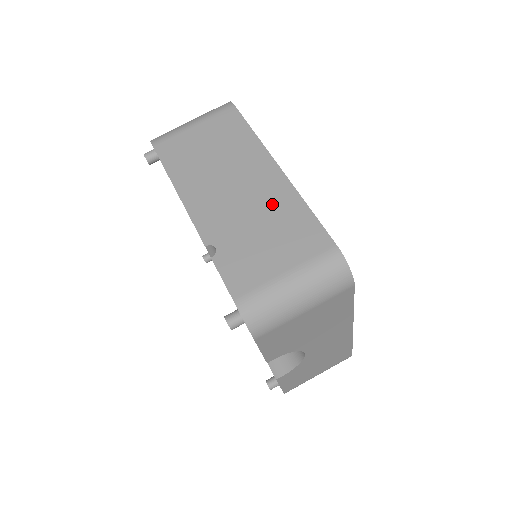
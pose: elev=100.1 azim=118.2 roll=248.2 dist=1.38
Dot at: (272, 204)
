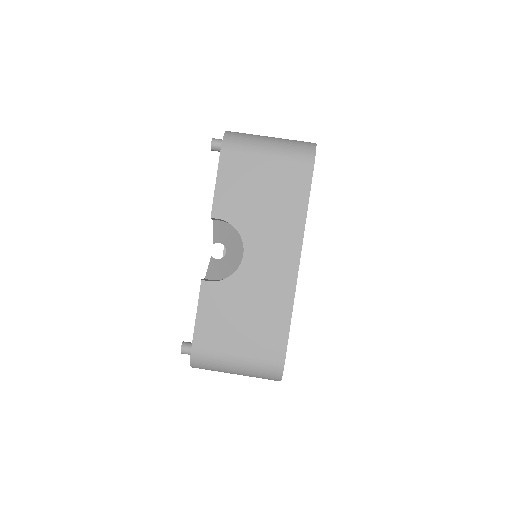
Dot at: occluded
